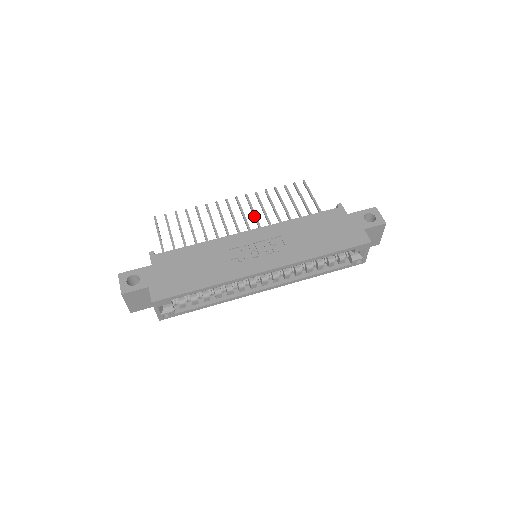
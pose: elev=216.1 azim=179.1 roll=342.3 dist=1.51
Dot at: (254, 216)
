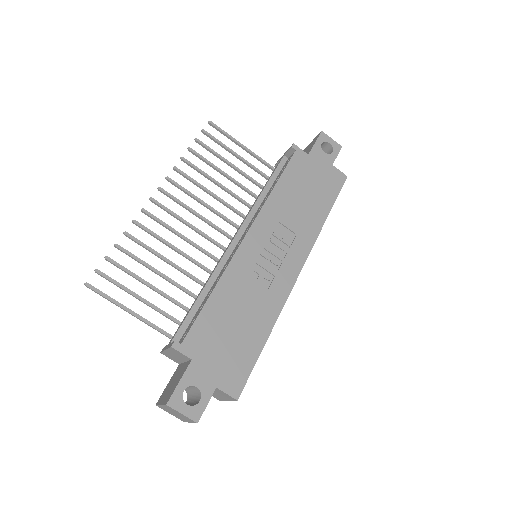
Dot at: (202, 203)
